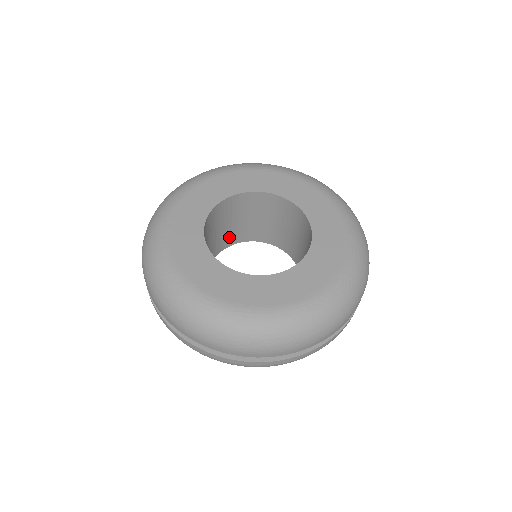
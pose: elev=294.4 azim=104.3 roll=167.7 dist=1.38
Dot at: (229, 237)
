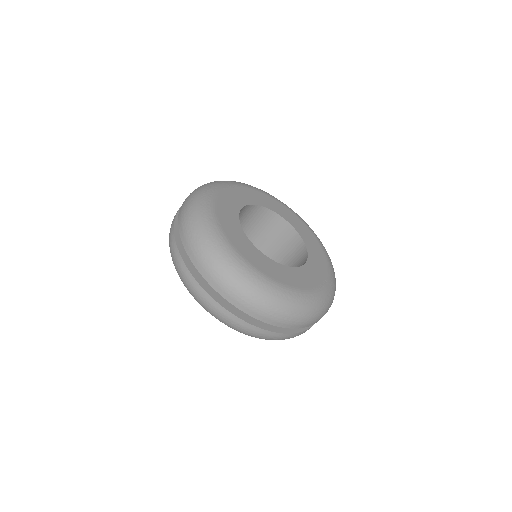
Dot at: occluded
